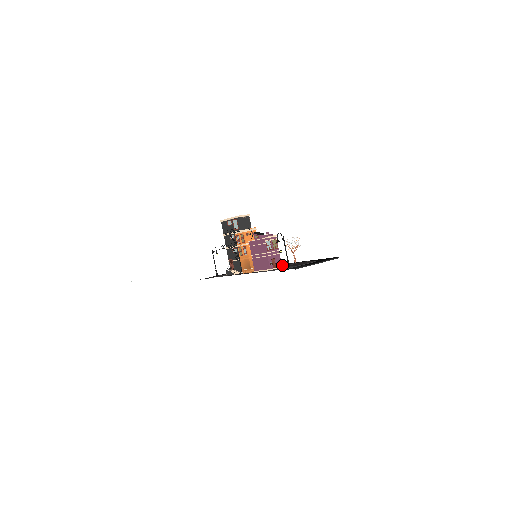
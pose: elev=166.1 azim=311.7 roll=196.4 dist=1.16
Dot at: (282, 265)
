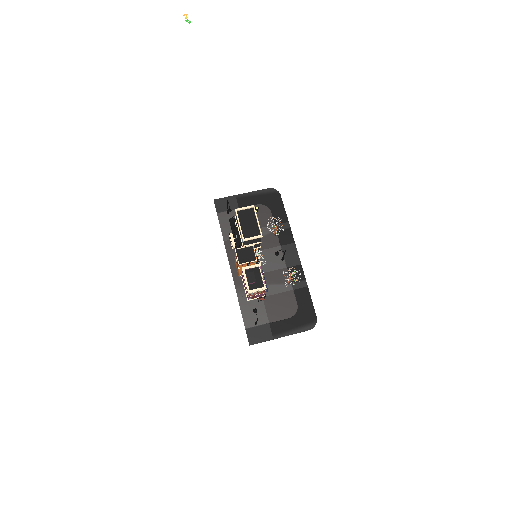
Dot at: (278, 272)
